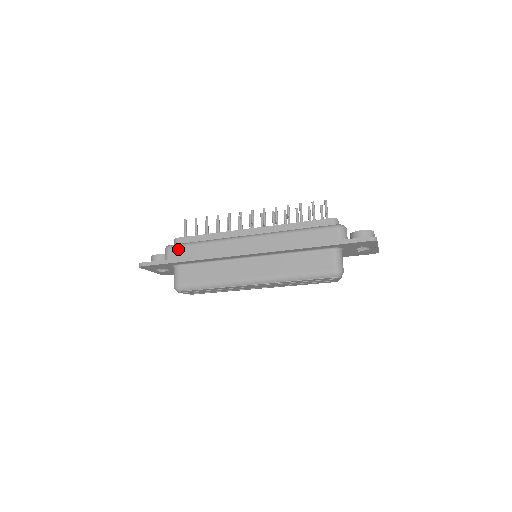
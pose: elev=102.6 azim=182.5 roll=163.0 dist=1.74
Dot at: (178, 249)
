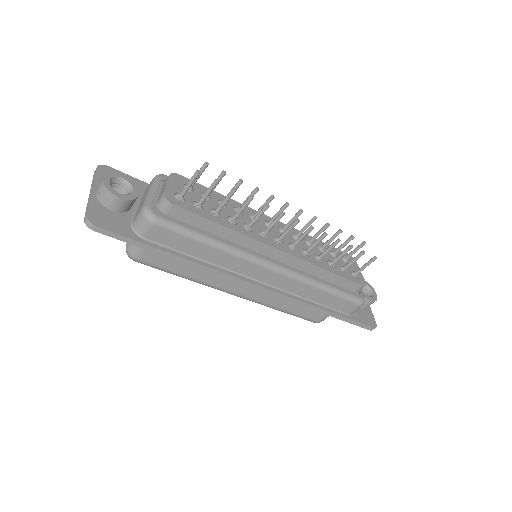
Dot at: (169, 234)
